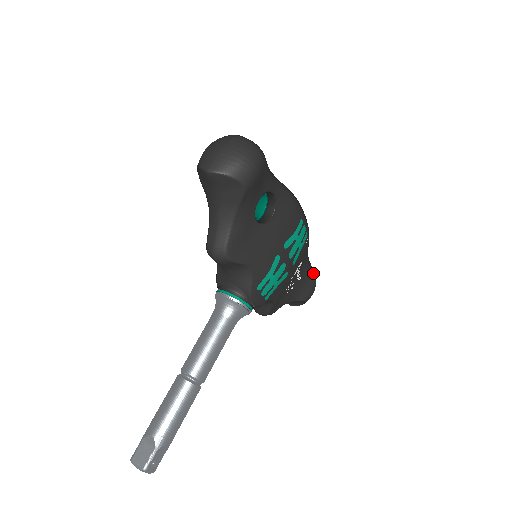
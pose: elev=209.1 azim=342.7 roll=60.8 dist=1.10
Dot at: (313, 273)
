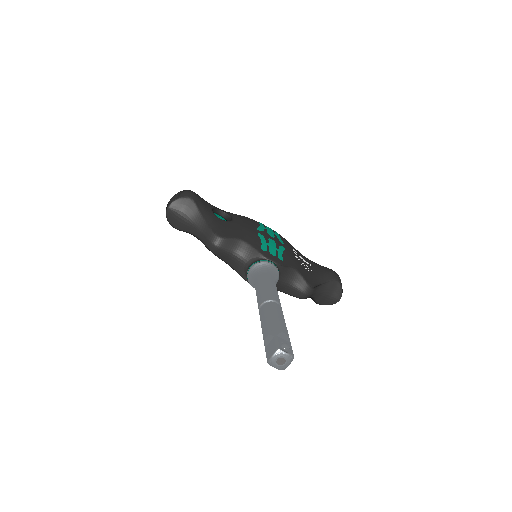
Dot at: (323, 266)
